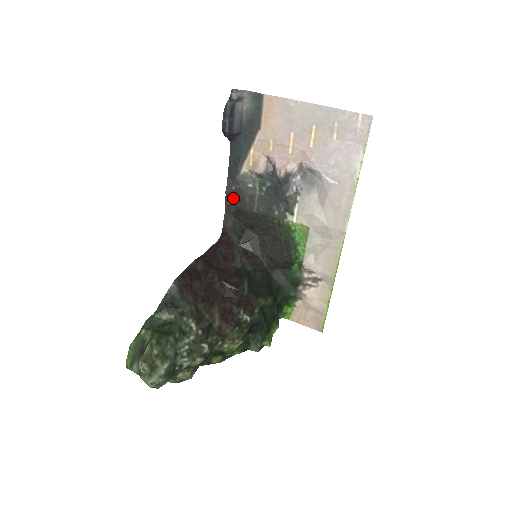
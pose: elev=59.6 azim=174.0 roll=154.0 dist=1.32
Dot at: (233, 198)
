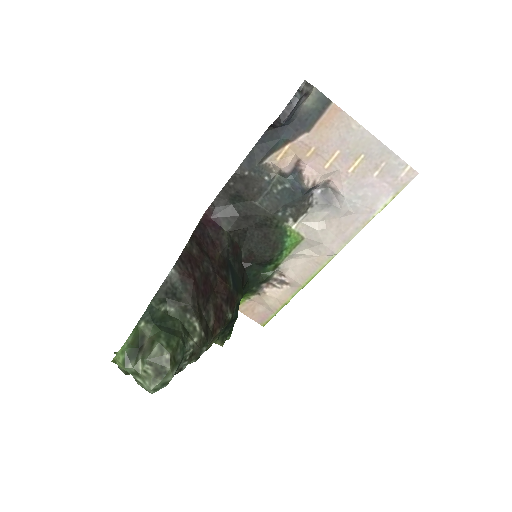
Dot at: (240, 182)
